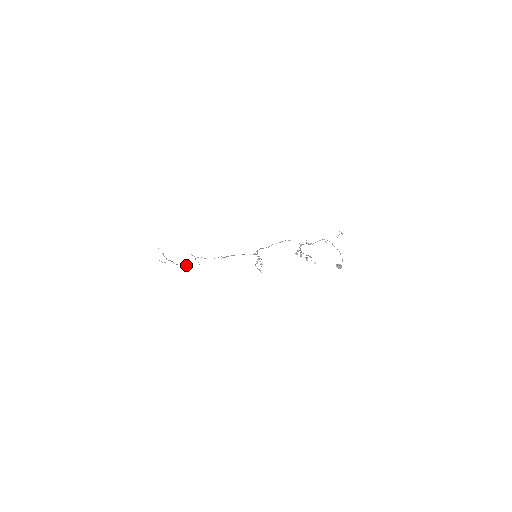
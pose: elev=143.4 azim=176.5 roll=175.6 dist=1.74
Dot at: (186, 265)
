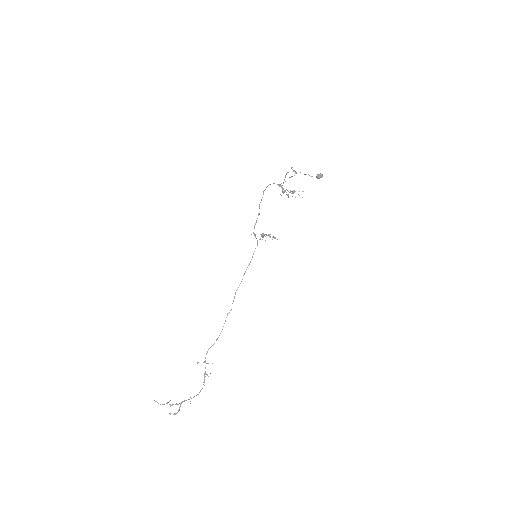
Dot at: occluded
